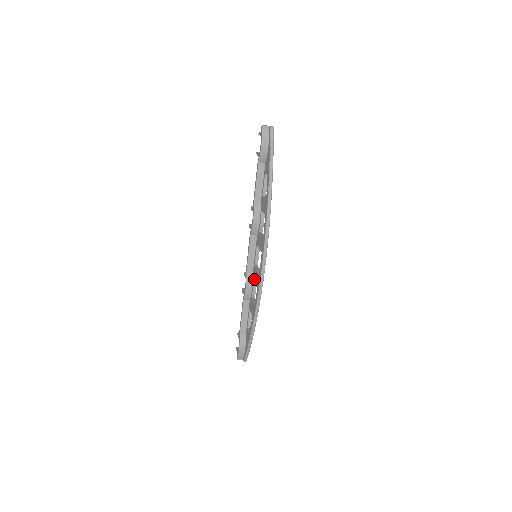
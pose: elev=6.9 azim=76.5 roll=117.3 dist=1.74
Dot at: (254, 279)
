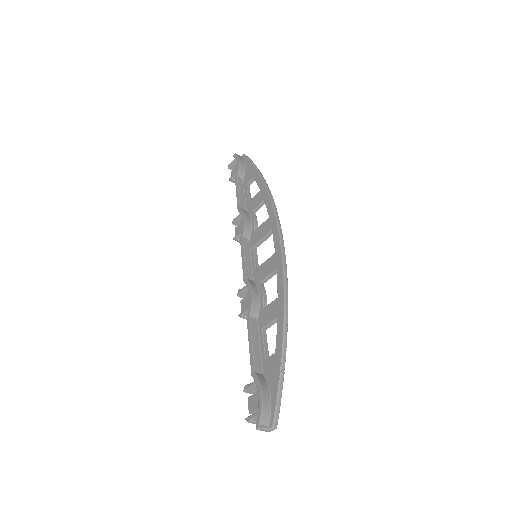
Dot at: (262, 278)
